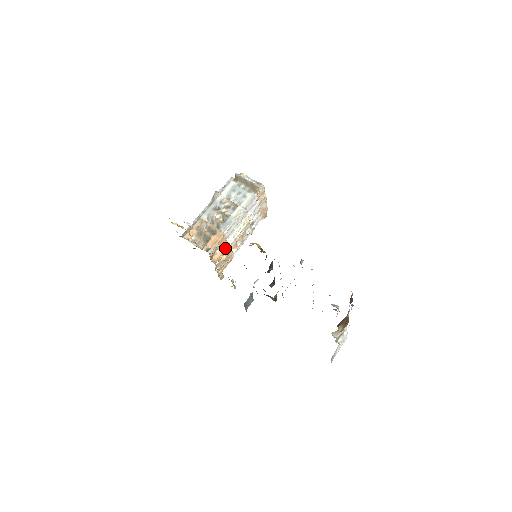
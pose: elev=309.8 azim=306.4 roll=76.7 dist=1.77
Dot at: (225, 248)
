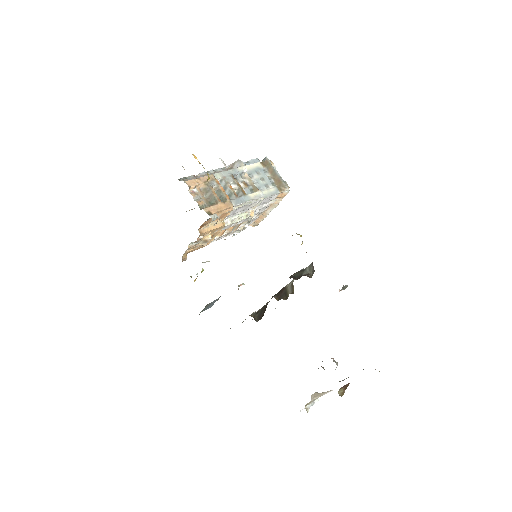
Dot at: (219, 226)
